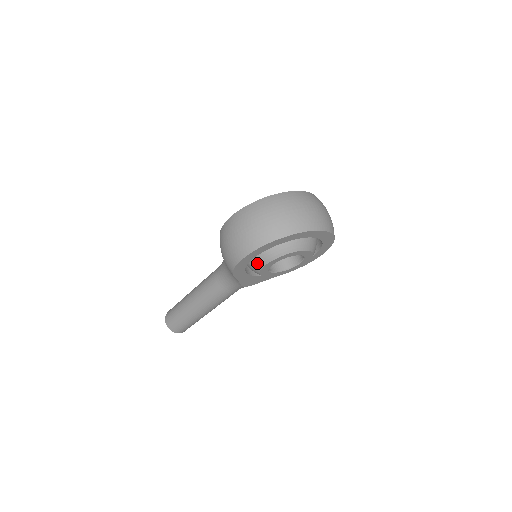
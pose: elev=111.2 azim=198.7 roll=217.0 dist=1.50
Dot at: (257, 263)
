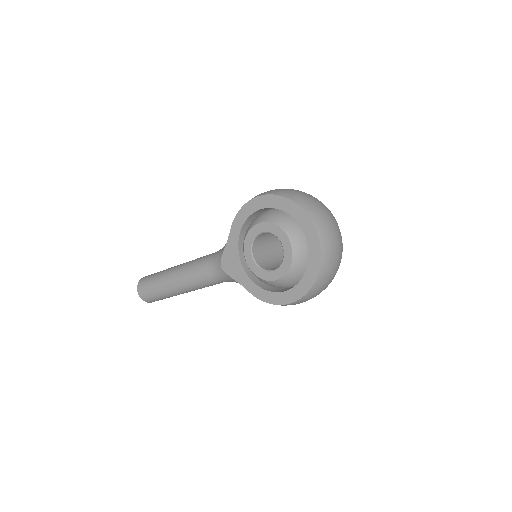
Dot at: (256, 220)
